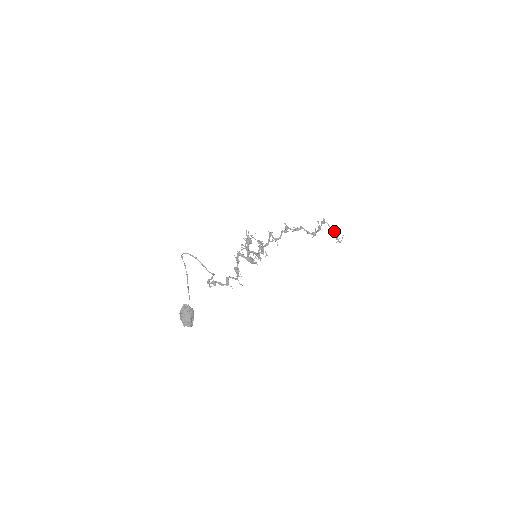
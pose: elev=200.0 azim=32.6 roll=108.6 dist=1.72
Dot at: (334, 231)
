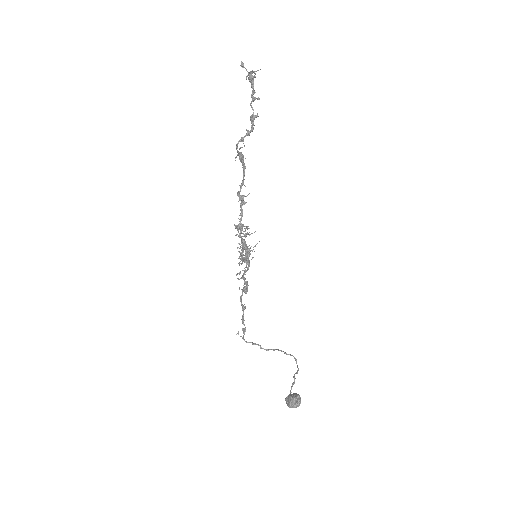
Dot at: occluded
